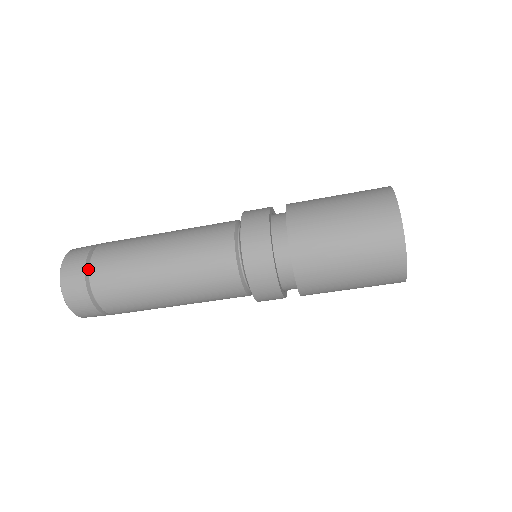
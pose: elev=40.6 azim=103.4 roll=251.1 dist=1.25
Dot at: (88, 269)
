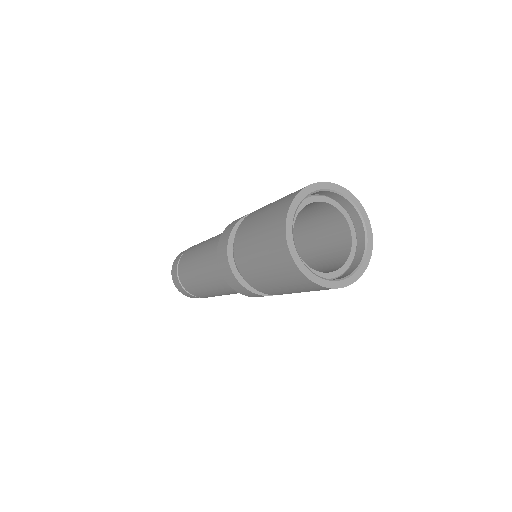
Dot at: occluded
